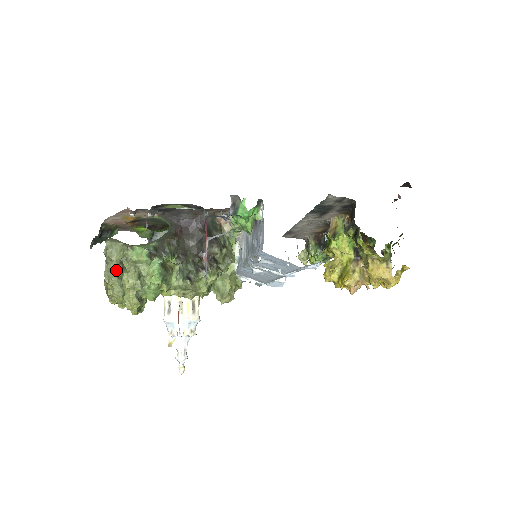
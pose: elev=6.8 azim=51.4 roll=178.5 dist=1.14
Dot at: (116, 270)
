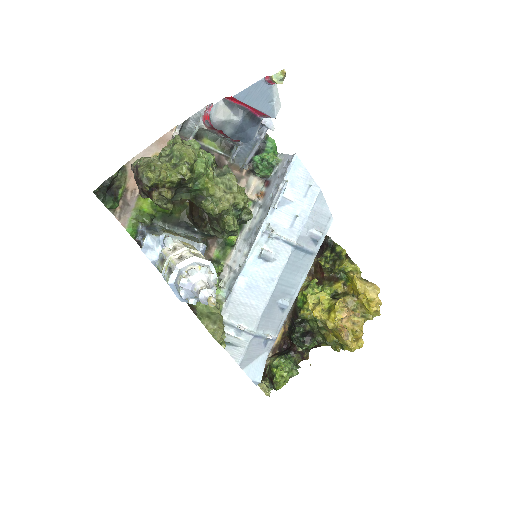
Dot at: (162, 150)
